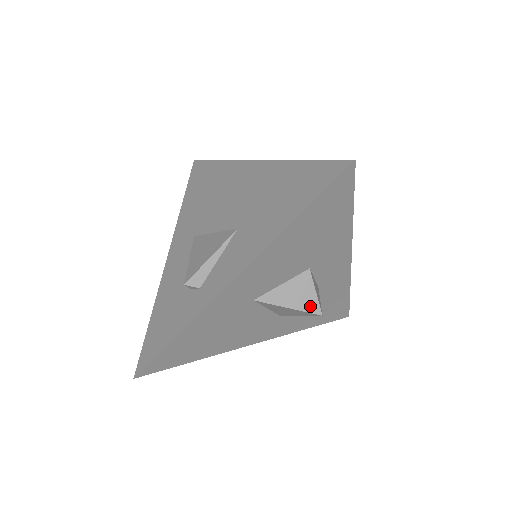
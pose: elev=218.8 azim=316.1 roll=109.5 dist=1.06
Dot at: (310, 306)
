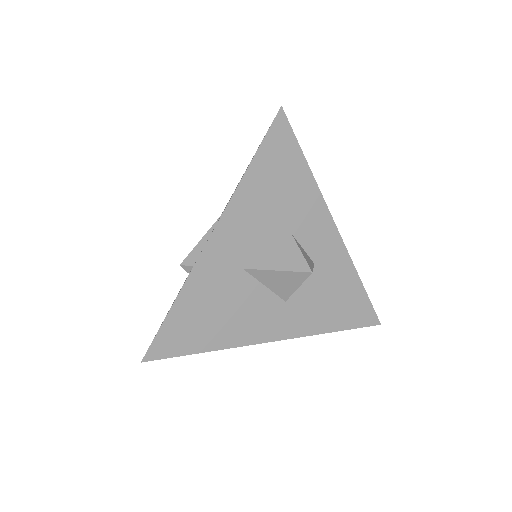
Dot at: (298, 266)
